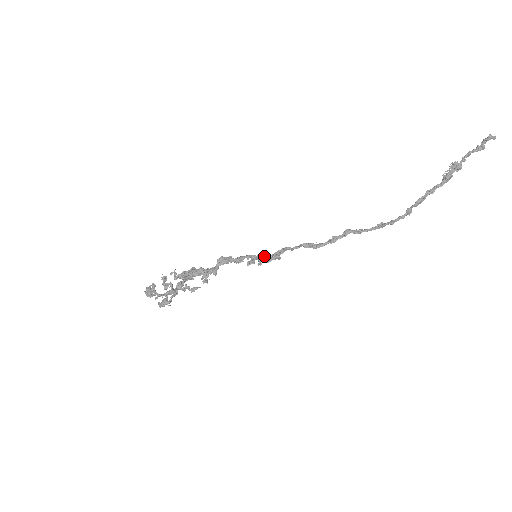
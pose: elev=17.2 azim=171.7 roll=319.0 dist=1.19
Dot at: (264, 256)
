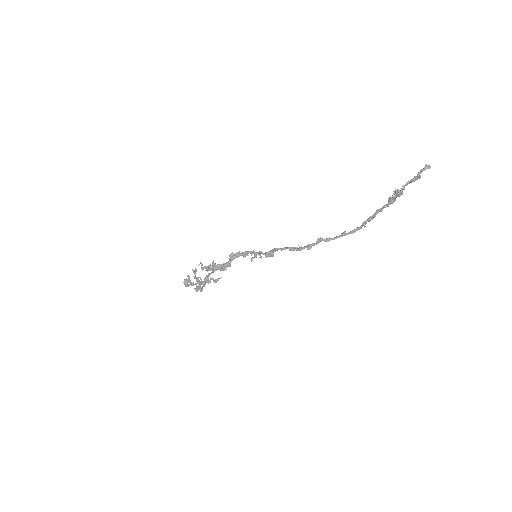
Dot at: (262, 253)
